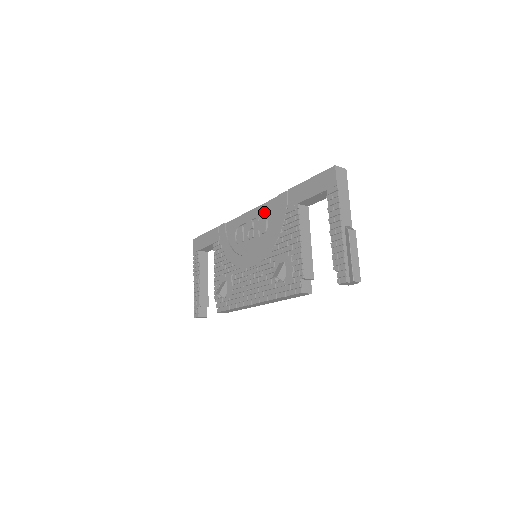
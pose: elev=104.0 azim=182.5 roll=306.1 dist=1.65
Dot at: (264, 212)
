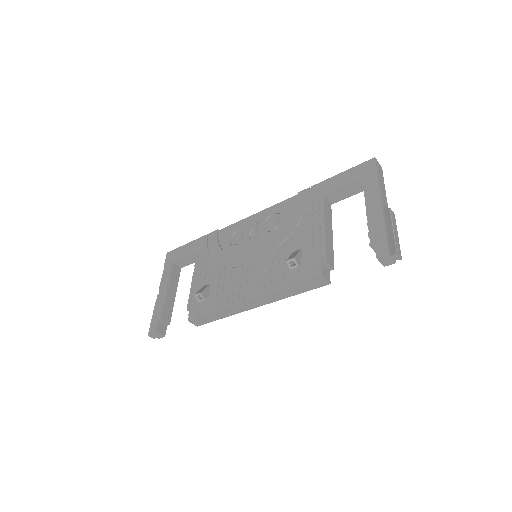
Dot at: (276, 211)
